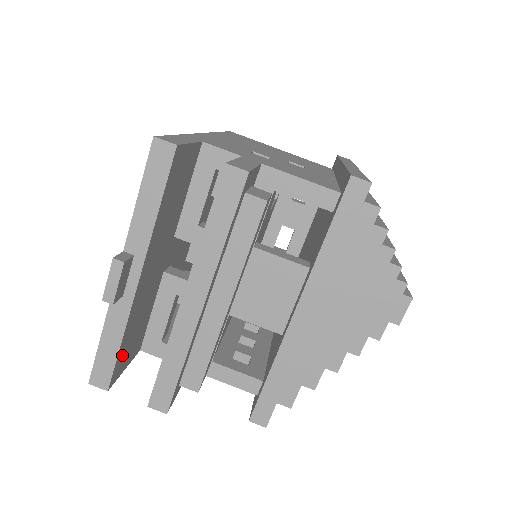
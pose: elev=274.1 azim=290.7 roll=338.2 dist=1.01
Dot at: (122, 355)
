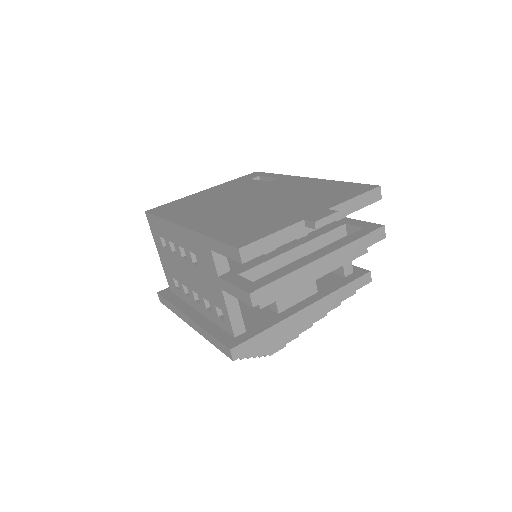
Dot at: occluded
